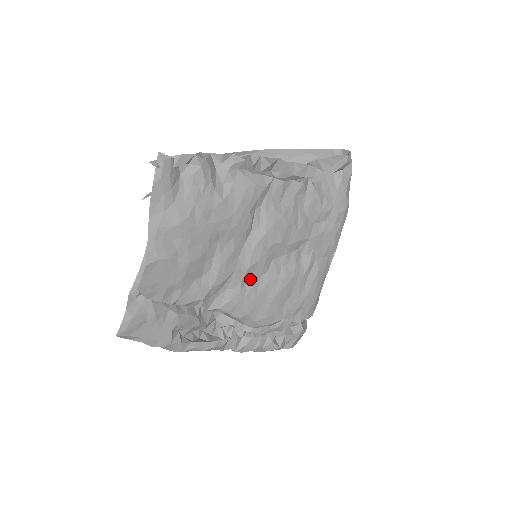
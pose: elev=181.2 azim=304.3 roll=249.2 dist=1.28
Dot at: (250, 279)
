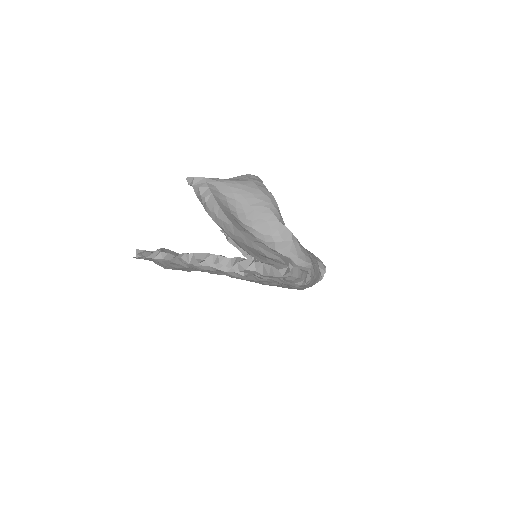
Dot at: occluded
